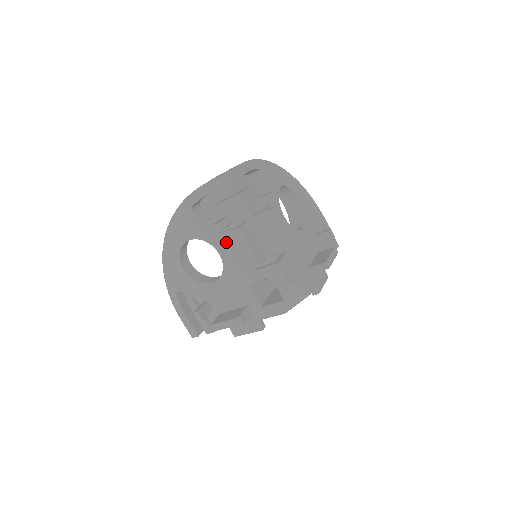
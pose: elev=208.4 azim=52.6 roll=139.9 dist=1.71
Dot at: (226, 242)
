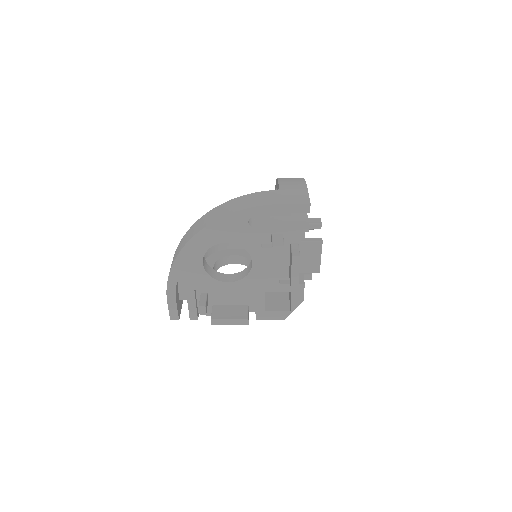
Dot at: (266, 255)
